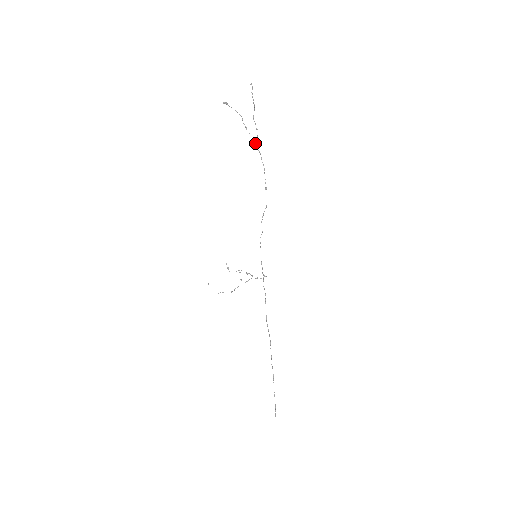
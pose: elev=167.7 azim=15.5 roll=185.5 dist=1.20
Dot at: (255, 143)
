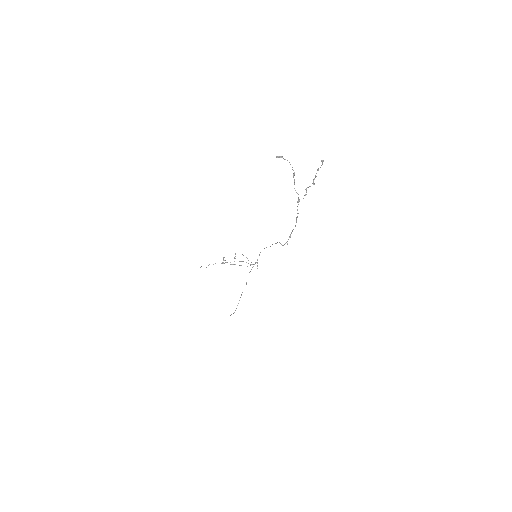
Dot at: (297, 201)
